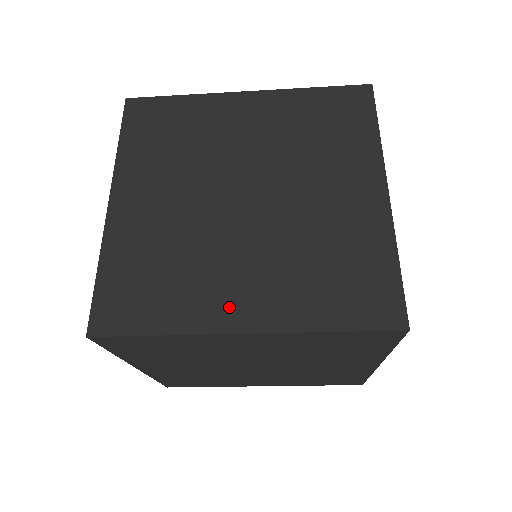
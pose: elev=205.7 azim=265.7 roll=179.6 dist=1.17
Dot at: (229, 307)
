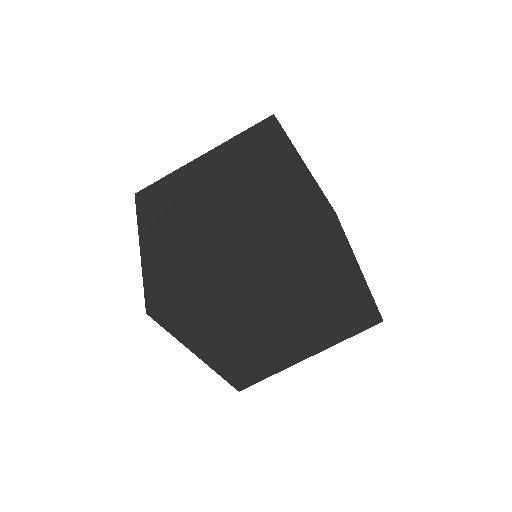
Dot at: occluded
